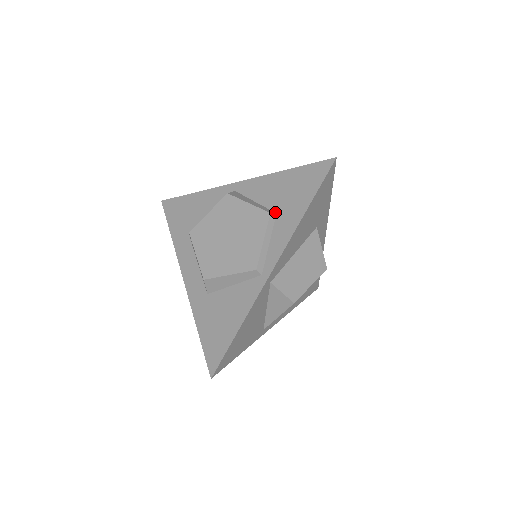
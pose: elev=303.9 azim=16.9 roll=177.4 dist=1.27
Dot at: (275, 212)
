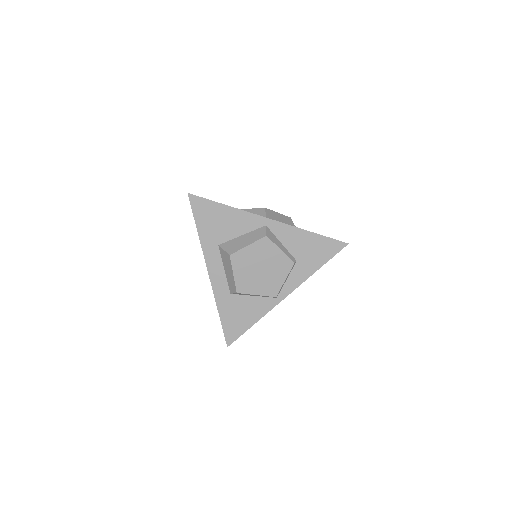
Dot at: (296, 260)
